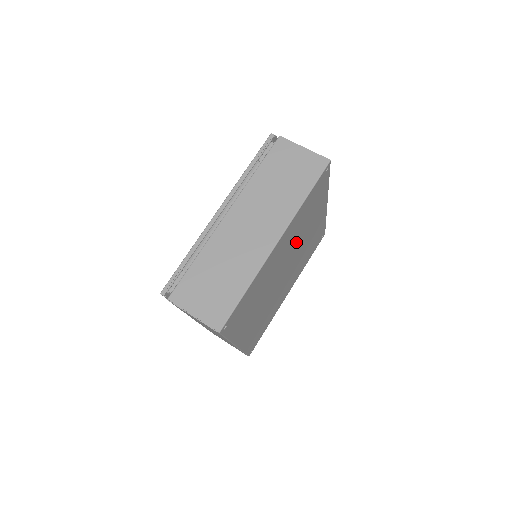
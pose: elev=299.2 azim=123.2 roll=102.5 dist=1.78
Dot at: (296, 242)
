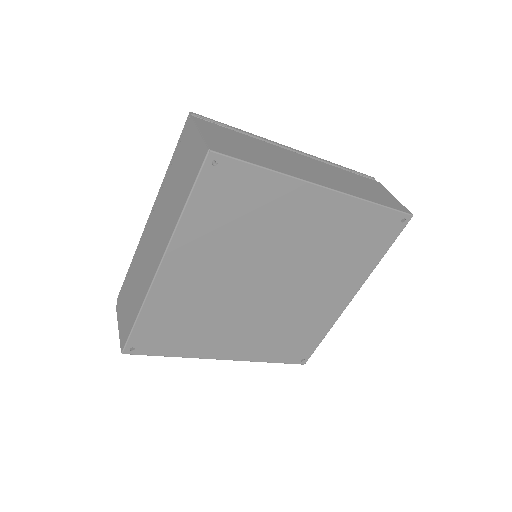
Dot at: (313, 262)
